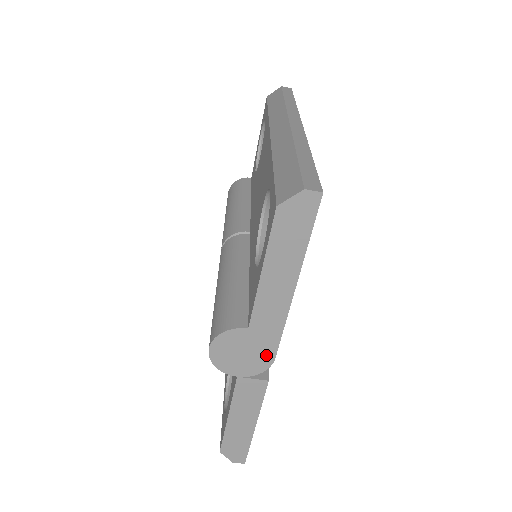
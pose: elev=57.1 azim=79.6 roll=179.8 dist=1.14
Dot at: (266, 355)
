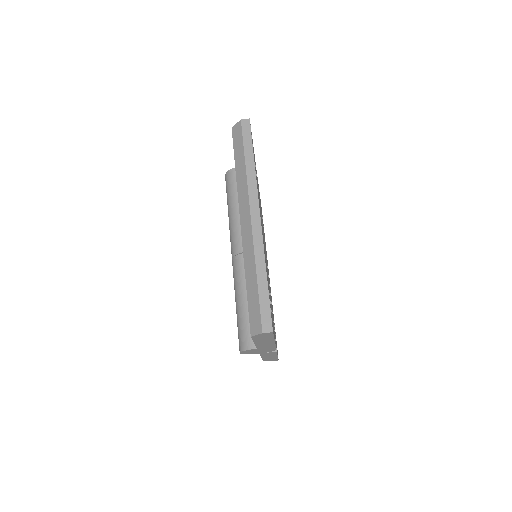
Dot at: occluded
